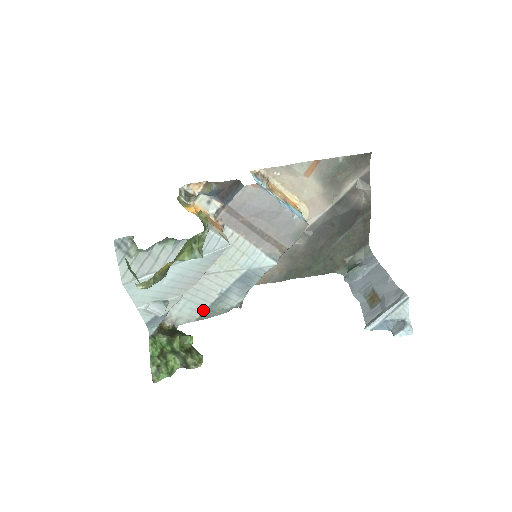
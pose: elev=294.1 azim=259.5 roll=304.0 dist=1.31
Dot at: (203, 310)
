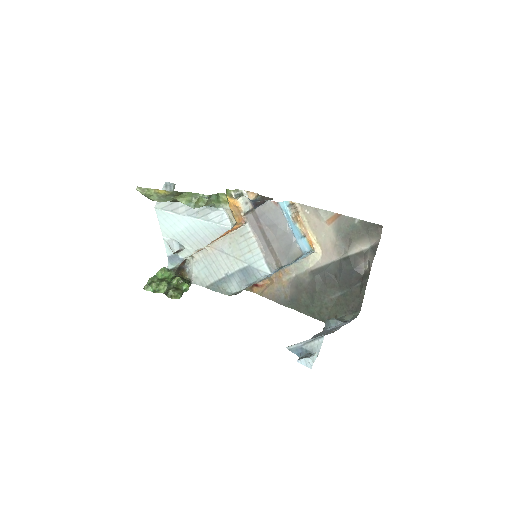
Dot at: (213, 281)
